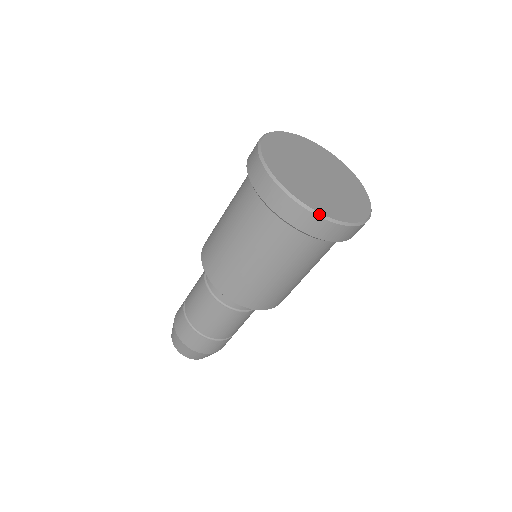
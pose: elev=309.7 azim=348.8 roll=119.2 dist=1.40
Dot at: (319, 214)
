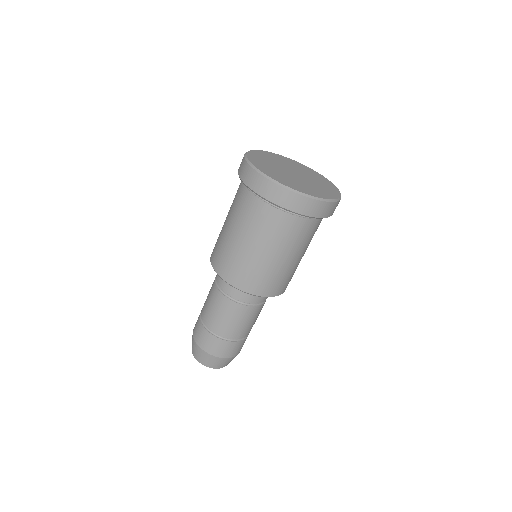
Dot at: (331, 200)
